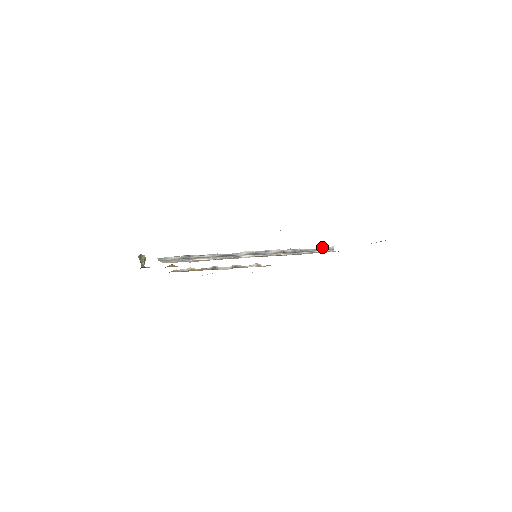
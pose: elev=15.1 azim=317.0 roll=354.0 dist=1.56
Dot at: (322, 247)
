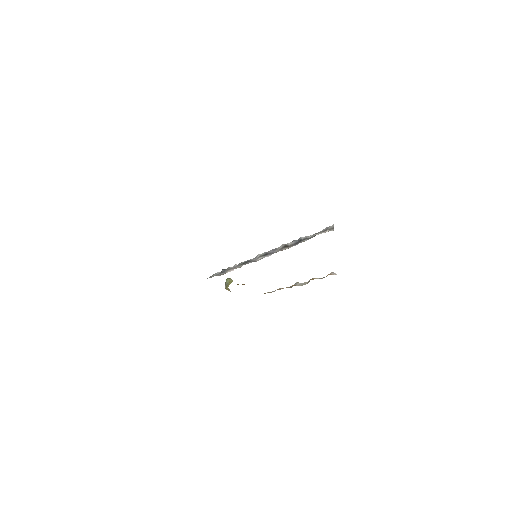
Dot at: occluded
